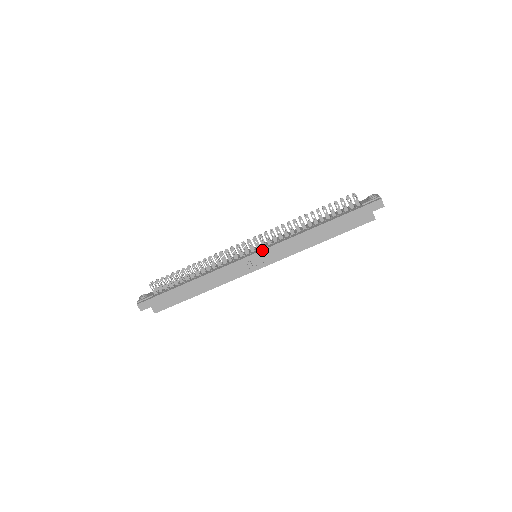
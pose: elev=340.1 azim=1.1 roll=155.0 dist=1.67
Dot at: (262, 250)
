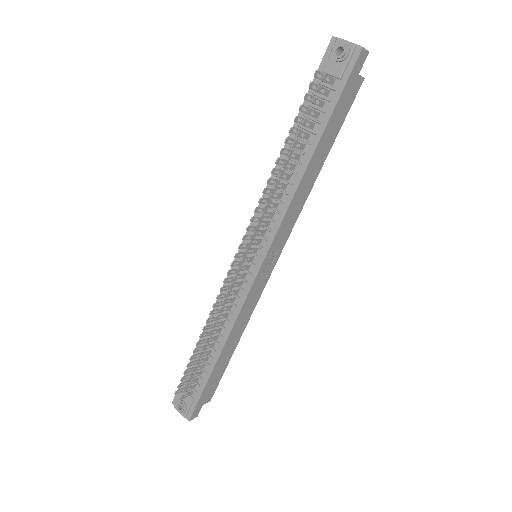
Dot at: (268, 251)
